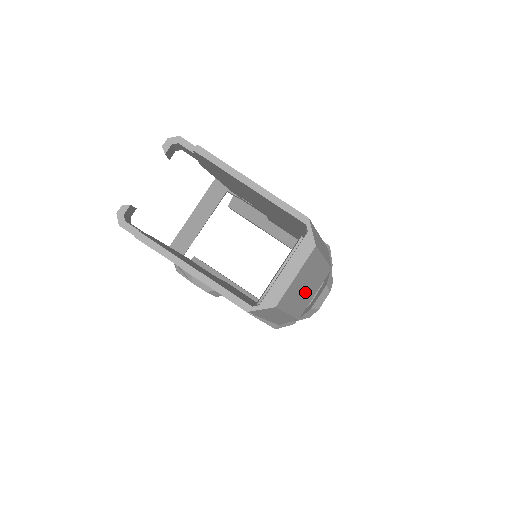
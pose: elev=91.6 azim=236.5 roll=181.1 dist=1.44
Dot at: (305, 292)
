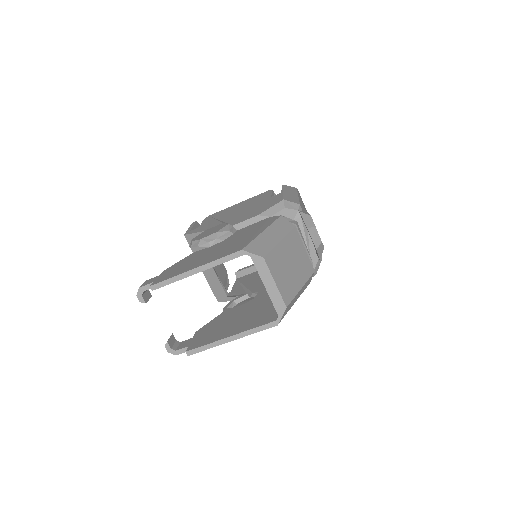
Dot at: (296, 266)
